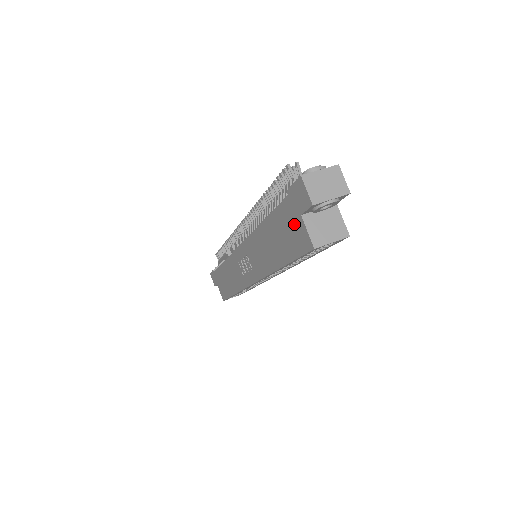
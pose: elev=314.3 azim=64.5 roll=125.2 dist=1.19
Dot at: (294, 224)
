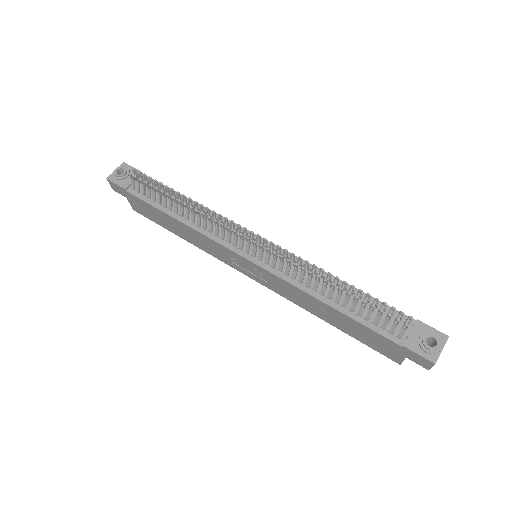
Dot at: (389, 349)
